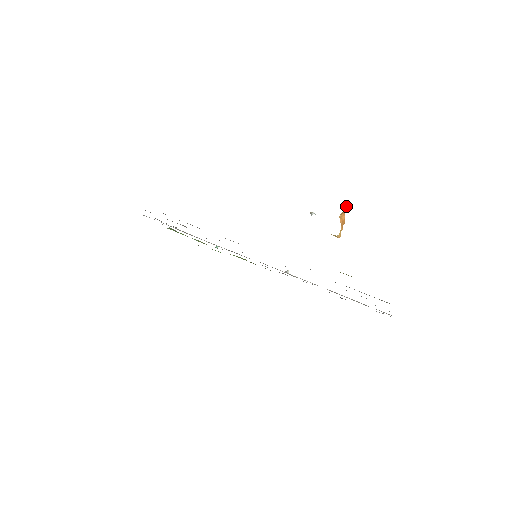
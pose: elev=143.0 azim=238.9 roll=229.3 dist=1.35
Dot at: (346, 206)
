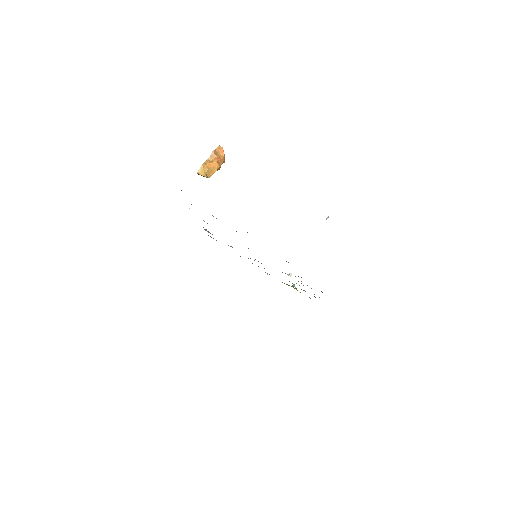
Dot at: (214, 150)
